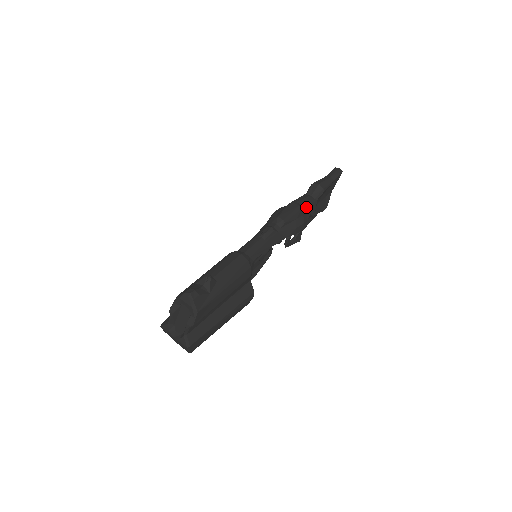
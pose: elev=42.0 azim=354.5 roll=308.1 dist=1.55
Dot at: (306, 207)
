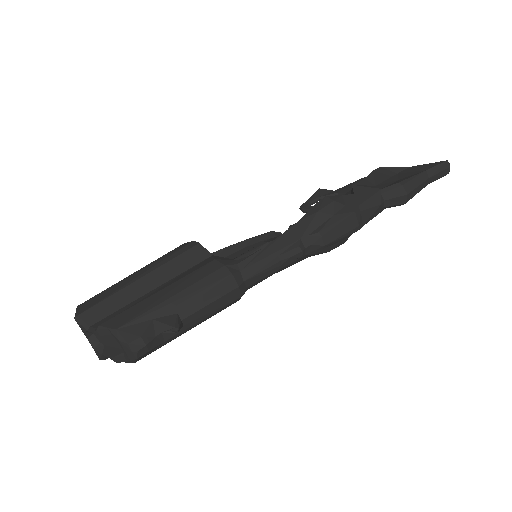
Dot at: occluded
